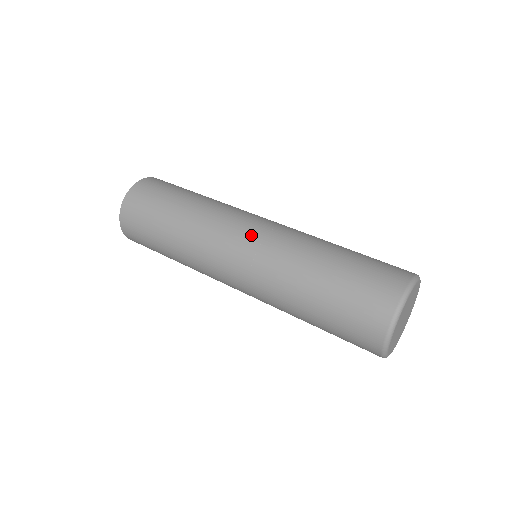
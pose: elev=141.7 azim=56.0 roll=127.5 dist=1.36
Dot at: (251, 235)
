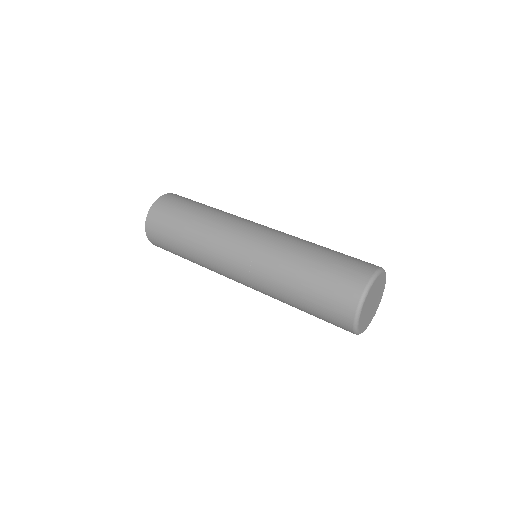
Dot at: (267, 227)
